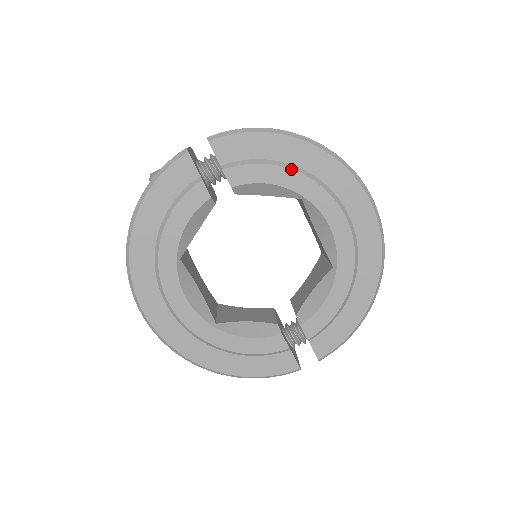
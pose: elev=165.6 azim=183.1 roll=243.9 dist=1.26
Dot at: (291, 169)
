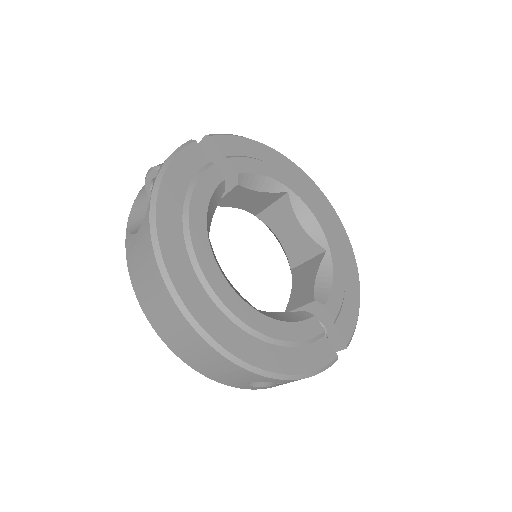
Dot at: (275, 166)
